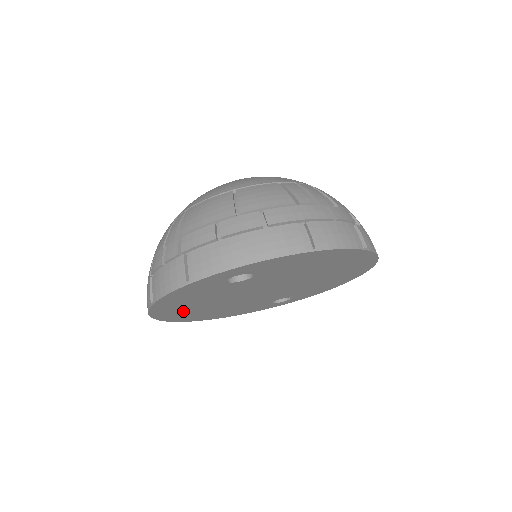
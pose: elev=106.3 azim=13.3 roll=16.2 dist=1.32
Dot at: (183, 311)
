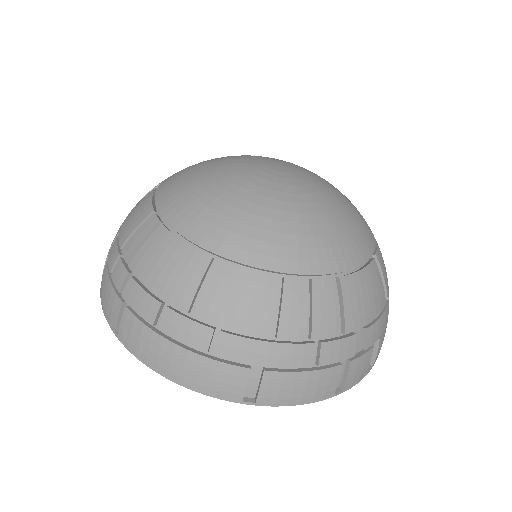
Dot at: occluded
